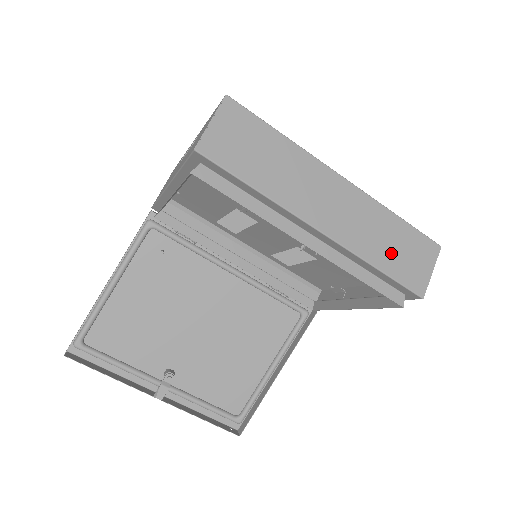
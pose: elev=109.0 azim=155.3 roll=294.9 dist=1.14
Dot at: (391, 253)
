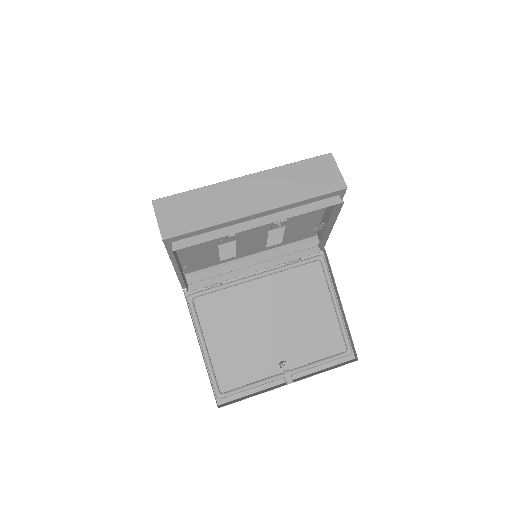
Dot at: (306, 184)
